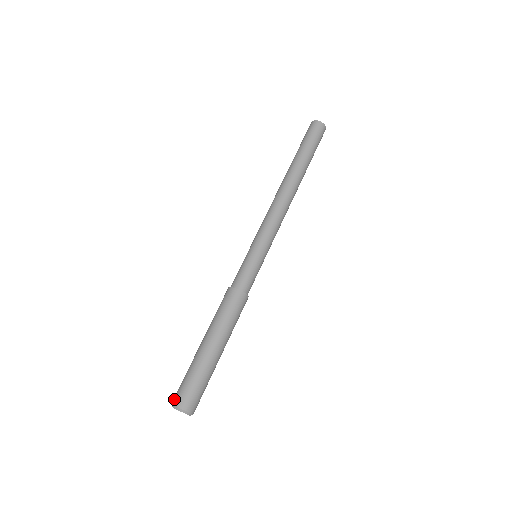
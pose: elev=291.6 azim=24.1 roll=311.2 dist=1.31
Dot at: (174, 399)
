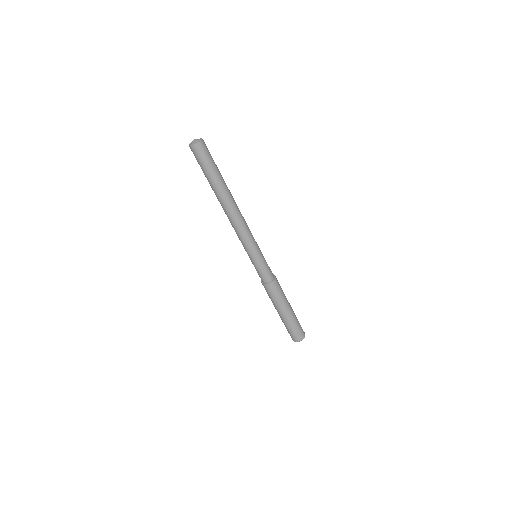
Dot at: (296, 340)
